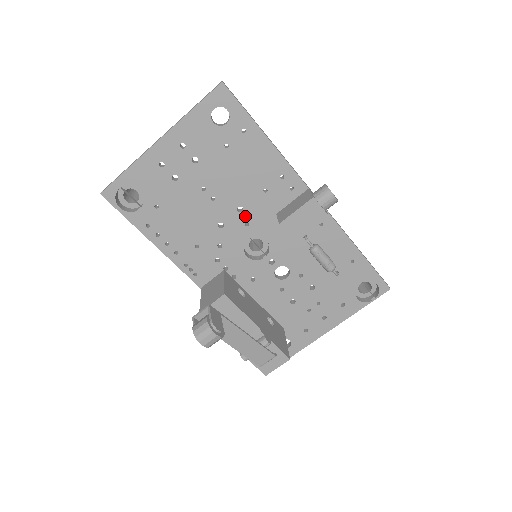
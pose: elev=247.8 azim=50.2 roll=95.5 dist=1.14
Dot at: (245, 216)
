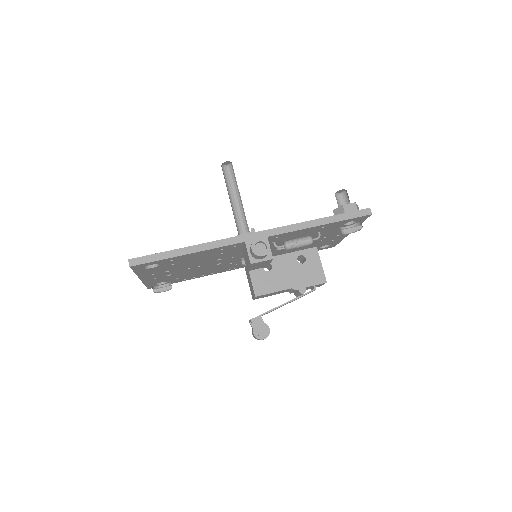
Dot at: (226, 258)
